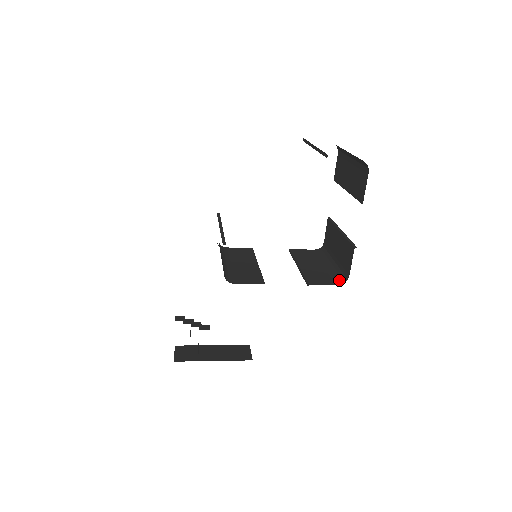
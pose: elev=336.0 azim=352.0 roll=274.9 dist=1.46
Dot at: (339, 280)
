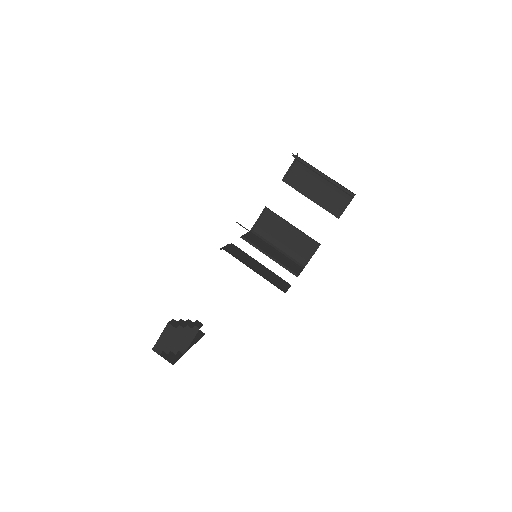
Dot at: (299, 265)
